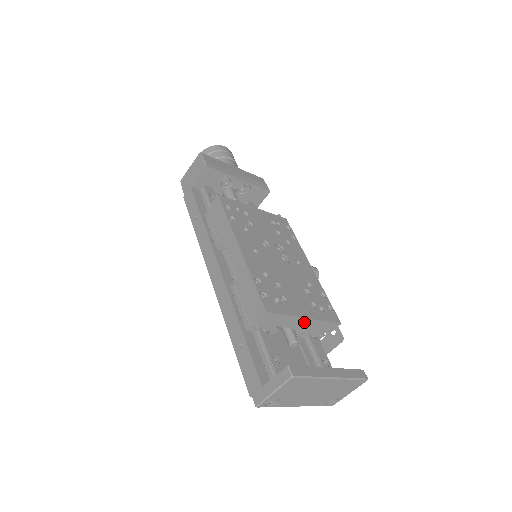
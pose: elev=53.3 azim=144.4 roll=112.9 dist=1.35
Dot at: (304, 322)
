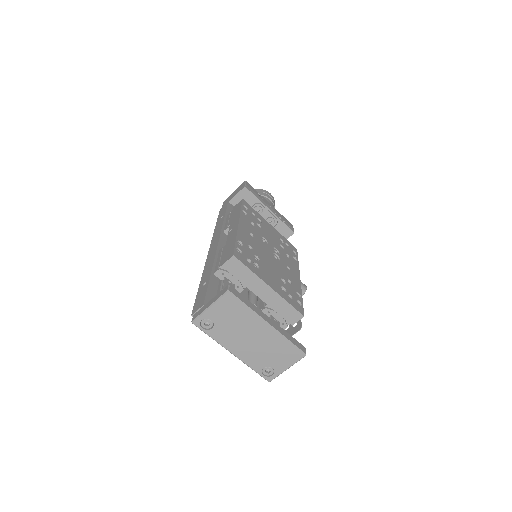
Dot at: (267, 292)
